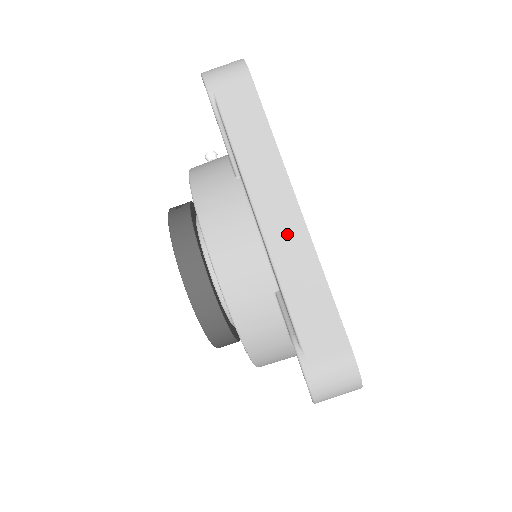
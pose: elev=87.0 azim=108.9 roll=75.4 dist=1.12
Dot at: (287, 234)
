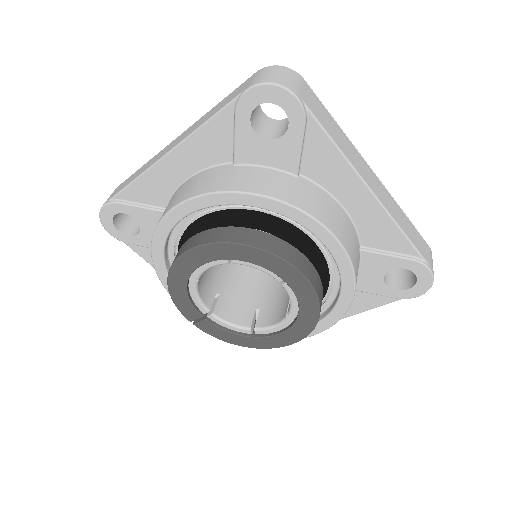
Dot at: (184, 135)
